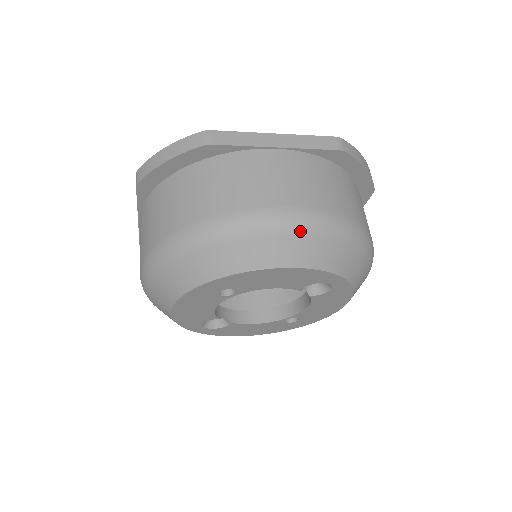
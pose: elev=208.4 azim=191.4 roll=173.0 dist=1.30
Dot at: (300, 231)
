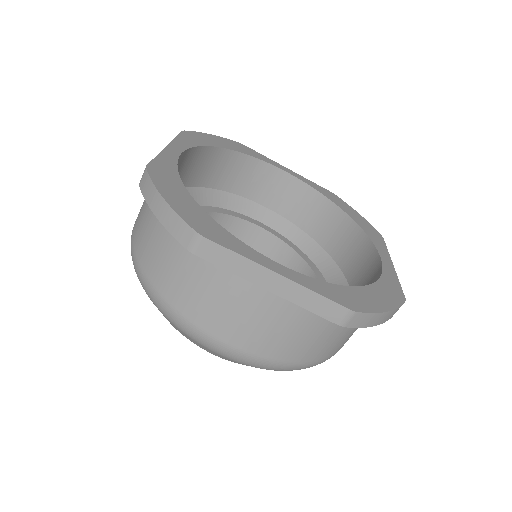
Dot at: (234, 360)
